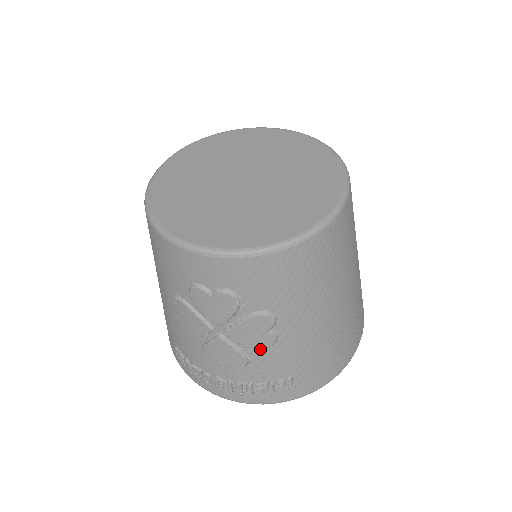
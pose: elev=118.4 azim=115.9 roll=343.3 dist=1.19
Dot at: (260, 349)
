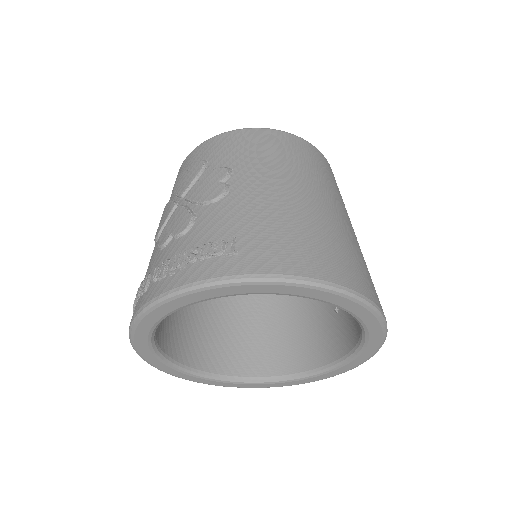
Dot at: (208, 200)
